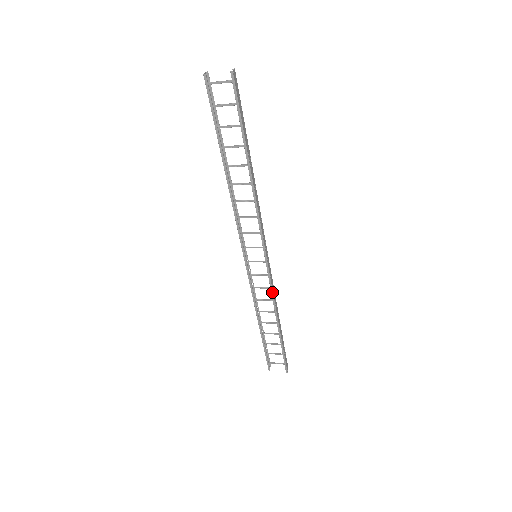
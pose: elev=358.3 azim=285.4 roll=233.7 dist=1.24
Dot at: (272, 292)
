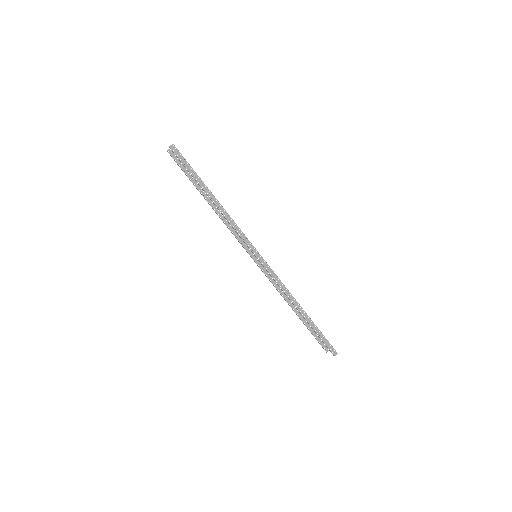
Dot at: (277, 284)
